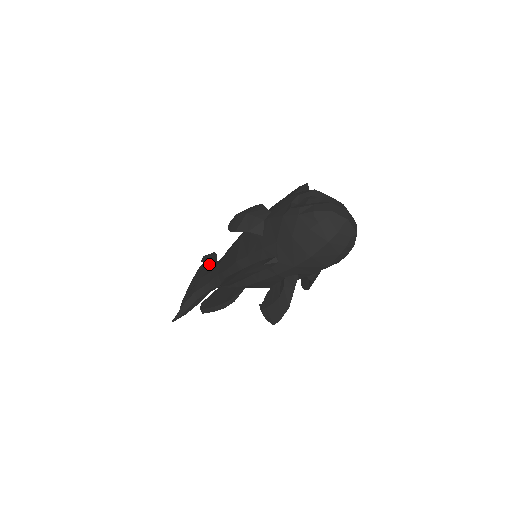
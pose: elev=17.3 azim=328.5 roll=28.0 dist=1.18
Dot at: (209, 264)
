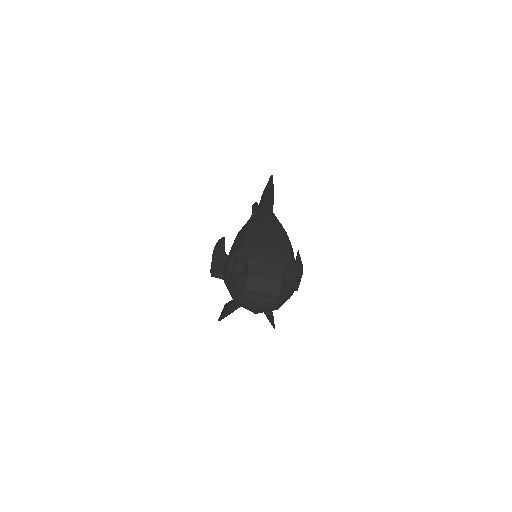
Dot at: occluded
